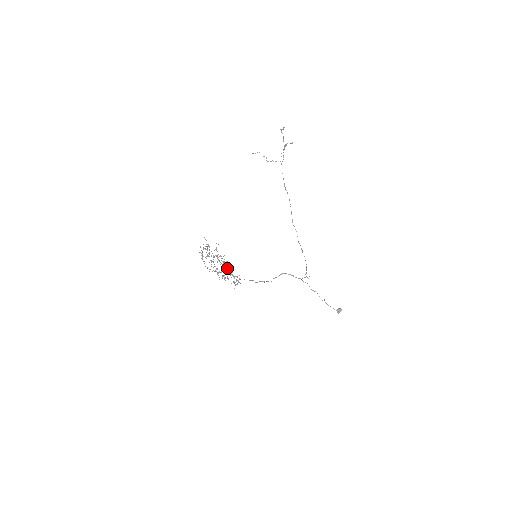
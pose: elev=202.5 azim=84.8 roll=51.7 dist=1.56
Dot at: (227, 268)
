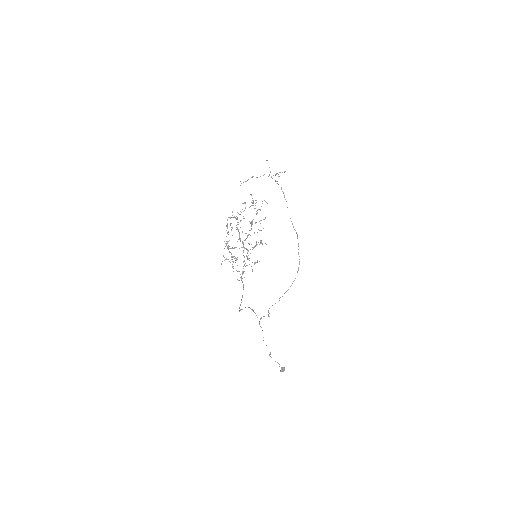
Dot at: (243, 251)
